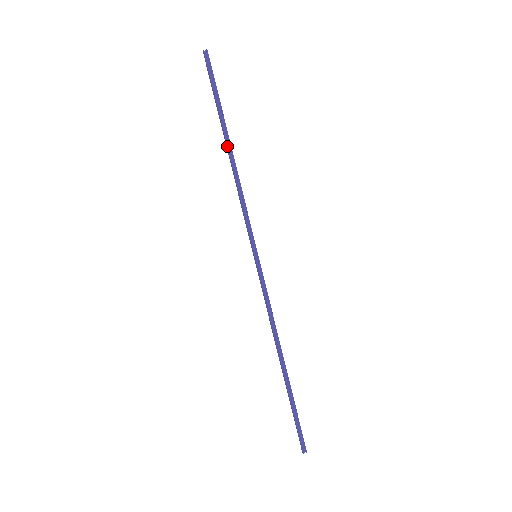
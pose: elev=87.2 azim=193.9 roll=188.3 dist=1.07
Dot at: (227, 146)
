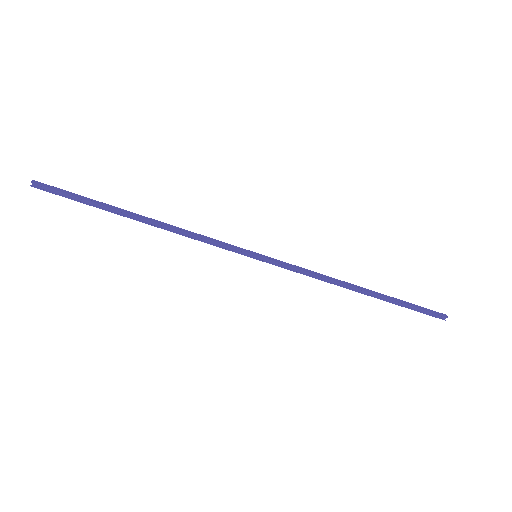
Dot at: occluded
